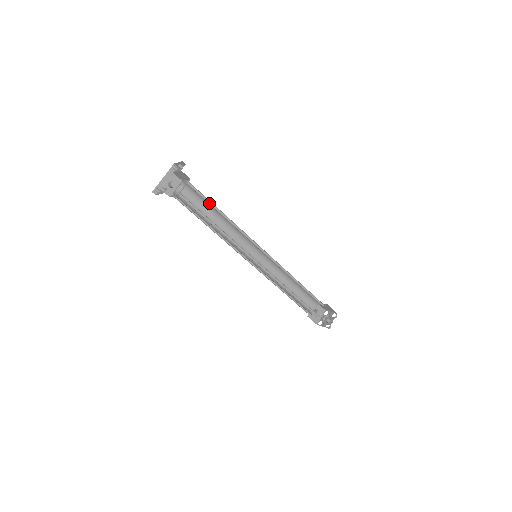
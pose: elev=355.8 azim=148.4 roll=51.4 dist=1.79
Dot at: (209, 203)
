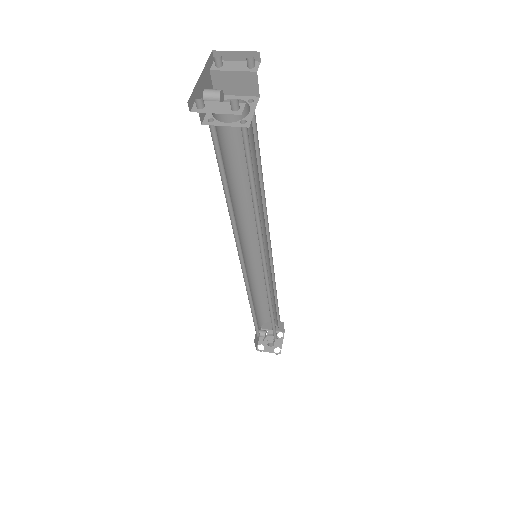
Dot at: (254, 154)
